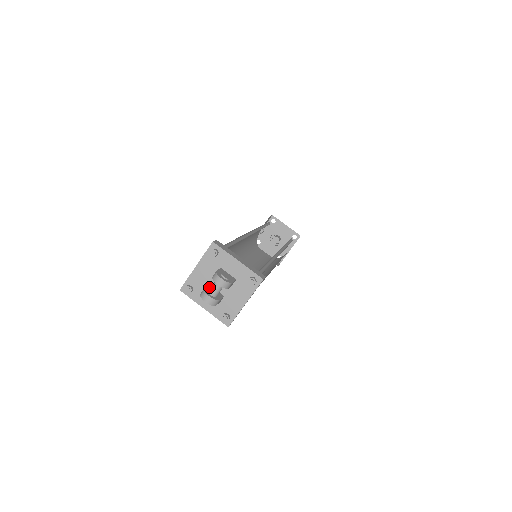
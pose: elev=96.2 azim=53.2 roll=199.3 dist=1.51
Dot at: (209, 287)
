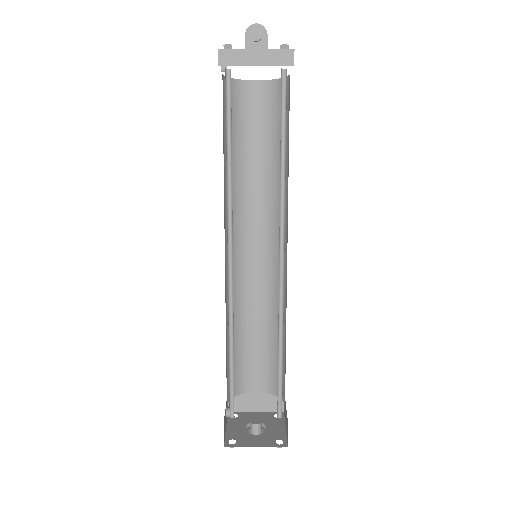
Dot at: occluded
